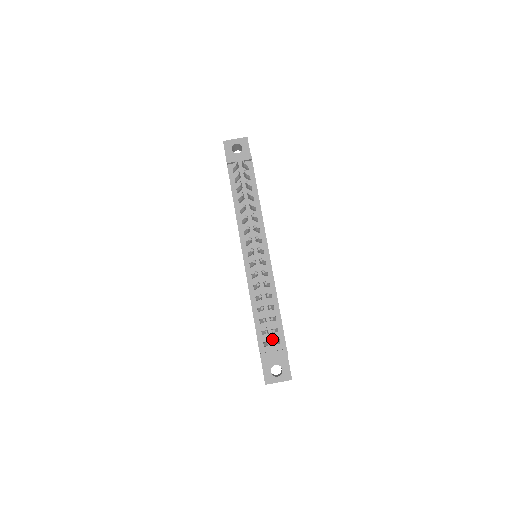
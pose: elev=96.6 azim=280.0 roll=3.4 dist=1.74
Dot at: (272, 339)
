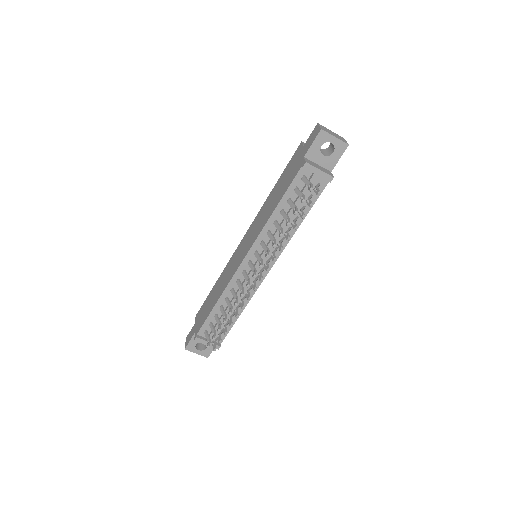
Dot at: occluded
